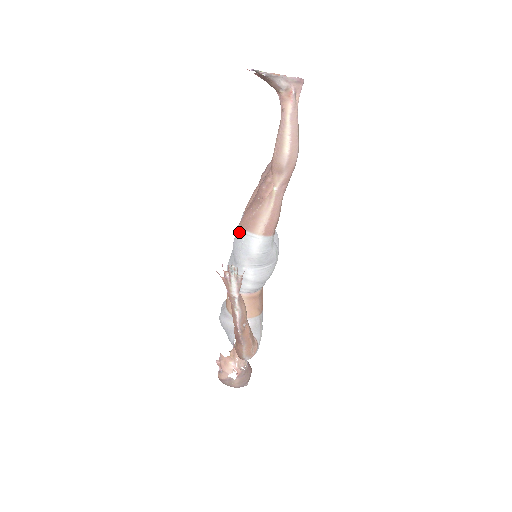
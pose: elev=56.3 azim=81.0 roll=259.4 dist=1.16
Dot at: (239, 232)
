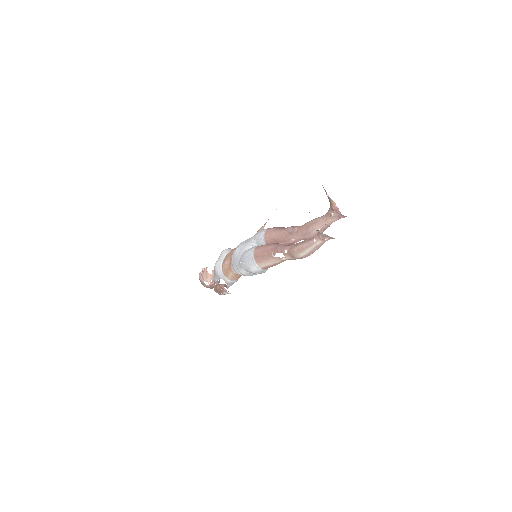
Dot at: (251, 255)
